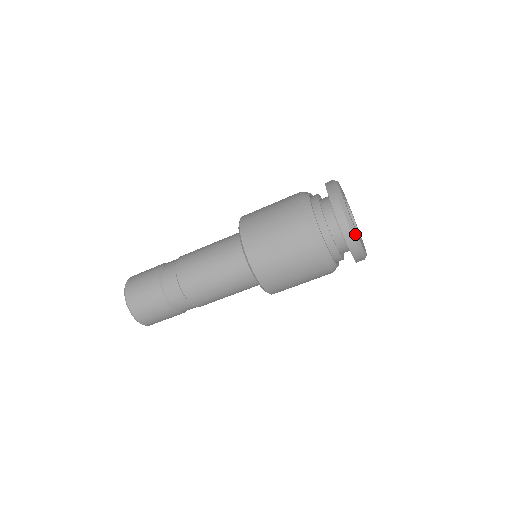
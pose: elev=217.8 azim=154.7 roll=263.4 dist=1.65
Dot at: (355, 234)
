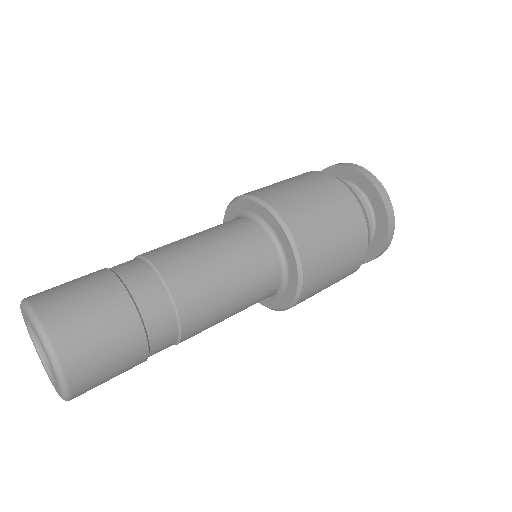
Dot at: occluded
